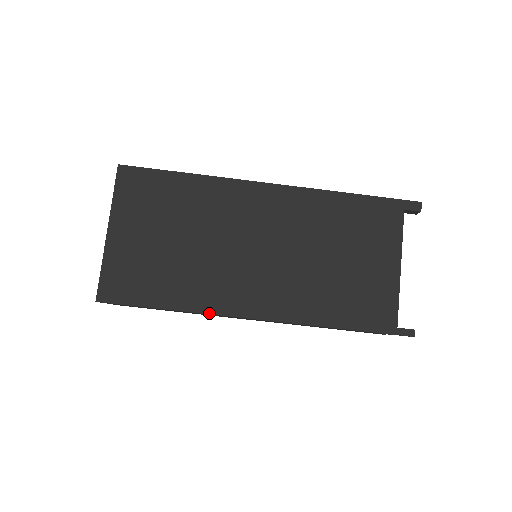
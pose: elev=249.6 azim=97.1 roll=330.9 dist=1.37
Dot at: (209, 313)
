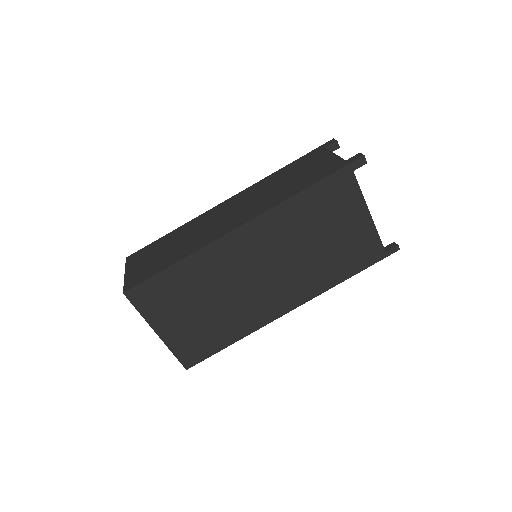
Dot at: occluded
